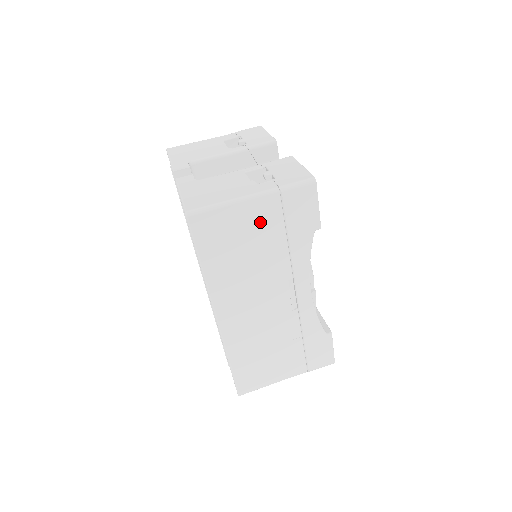
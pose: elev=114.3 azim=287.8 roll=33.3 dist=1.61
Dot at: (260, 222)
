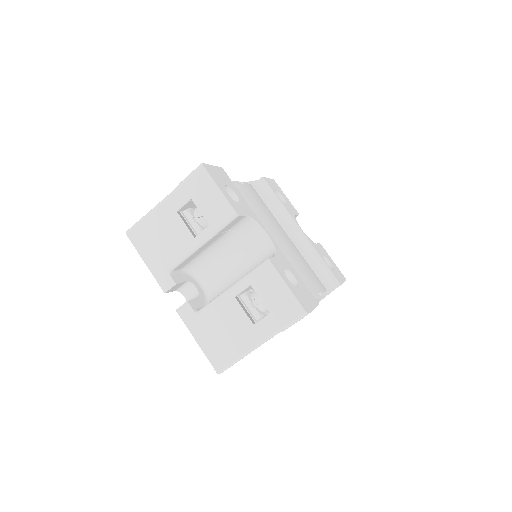
Dot at: occluded
